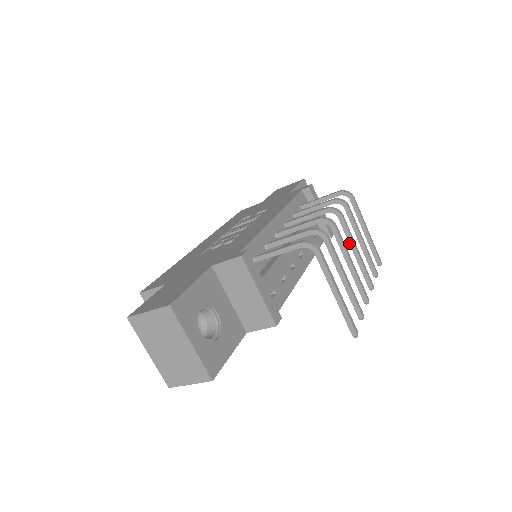
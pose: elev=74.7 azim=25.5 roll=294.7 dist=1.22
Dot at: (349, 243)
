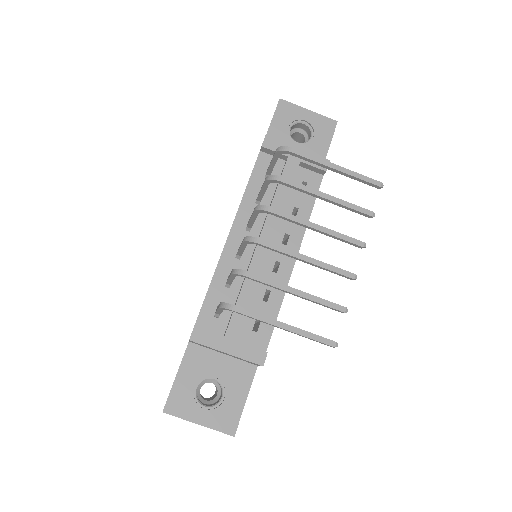
Dot at: occluded
